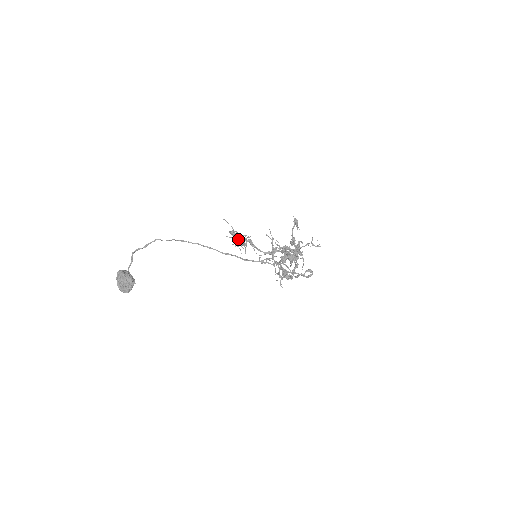
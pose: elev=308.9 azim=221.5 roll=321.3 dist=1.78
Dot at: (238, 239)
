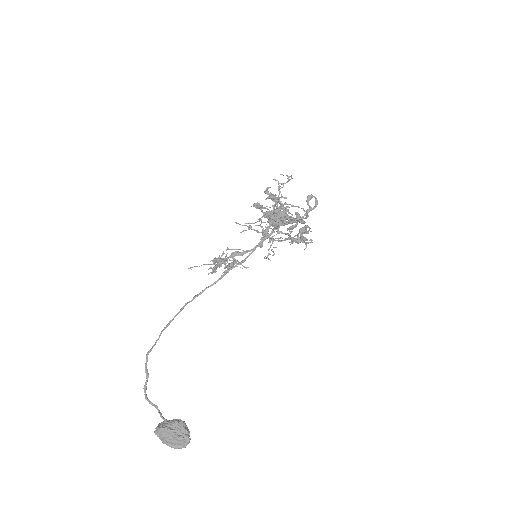
Dot at: (220, 263)
